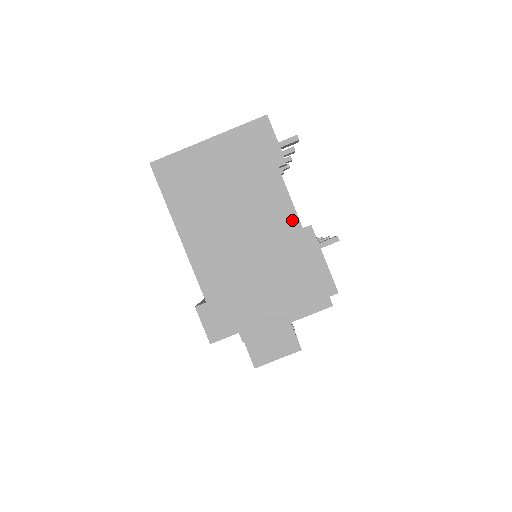
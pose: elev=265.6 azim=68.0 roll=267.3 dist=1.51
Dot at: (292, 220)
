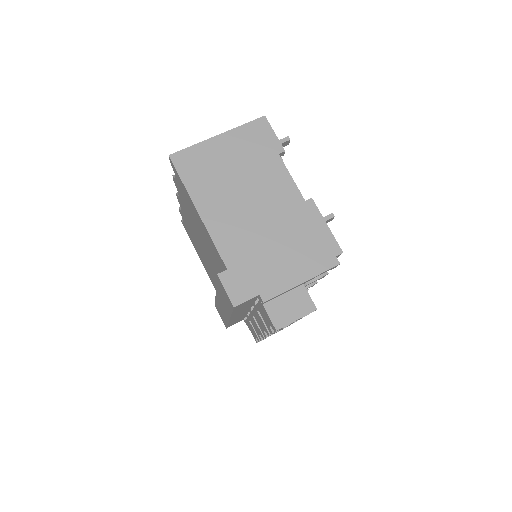
Dot at: (295, 195)
